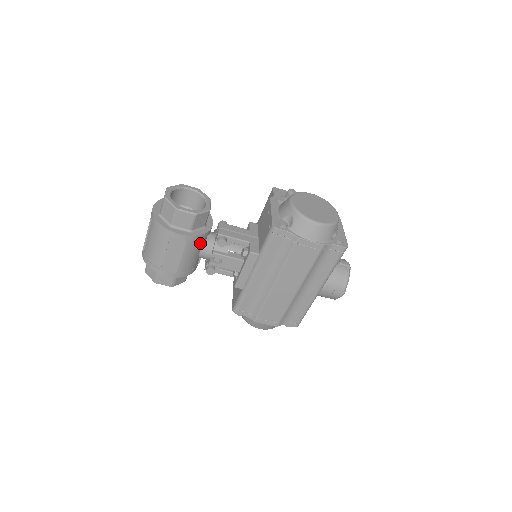
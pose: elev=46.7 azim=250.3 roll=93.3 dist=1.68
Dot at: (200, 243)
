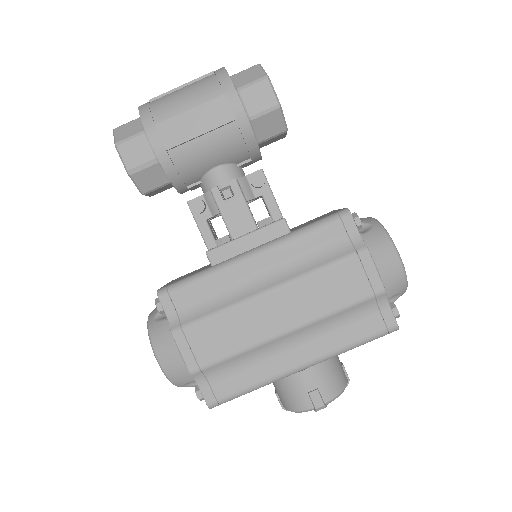
Dot at: (236, 151)
